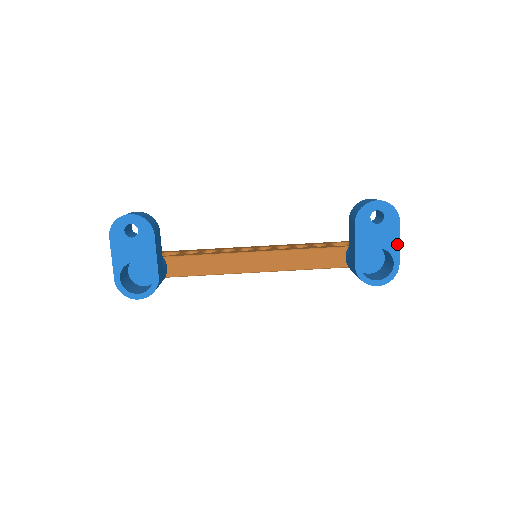
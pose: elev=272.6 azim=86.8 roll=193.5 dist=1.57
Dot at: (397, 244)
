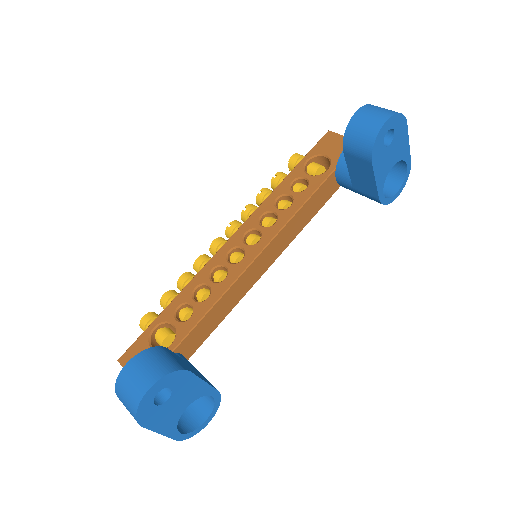
Dot at: (407, 146)
